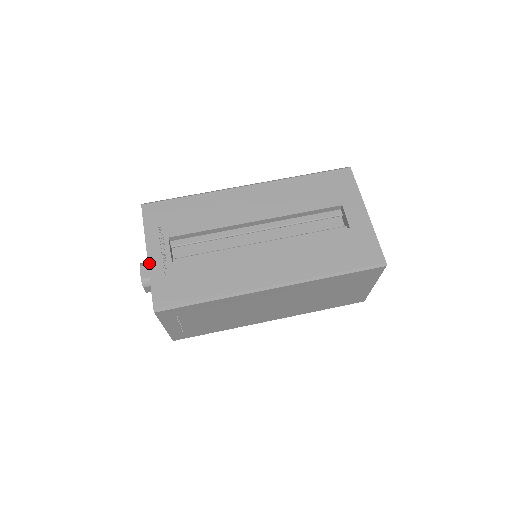
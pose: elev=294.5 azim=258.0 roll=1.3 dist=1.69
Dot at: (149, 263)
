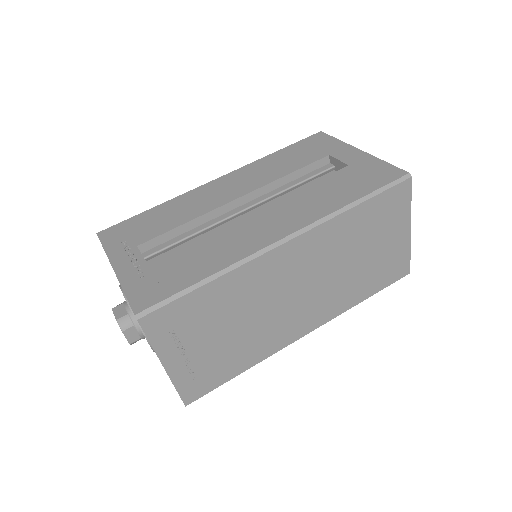
Dot at: (118, 275)
